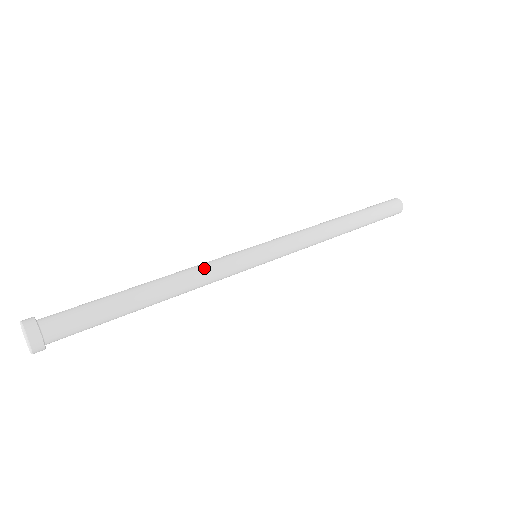
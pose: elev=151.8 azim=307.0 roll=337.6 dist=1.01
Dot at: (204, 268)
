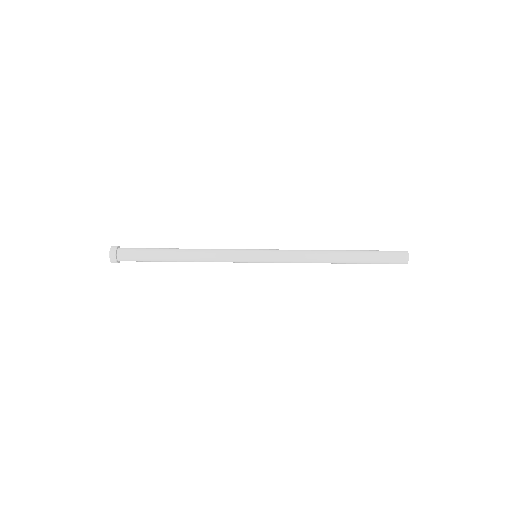
Dot at: (214, 252)
